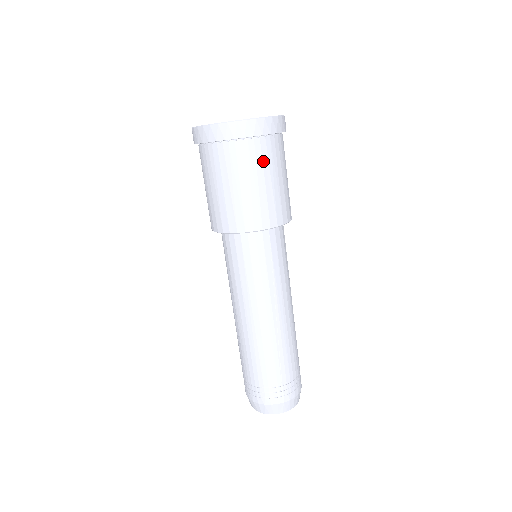
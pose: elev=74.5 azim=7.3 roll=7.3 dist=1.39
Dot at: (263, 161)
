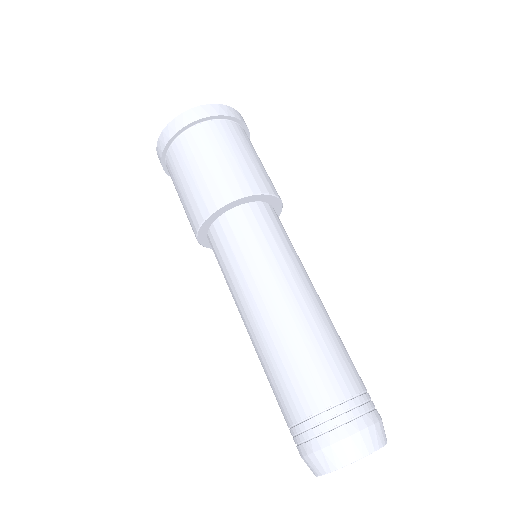
Dot at: occluded
